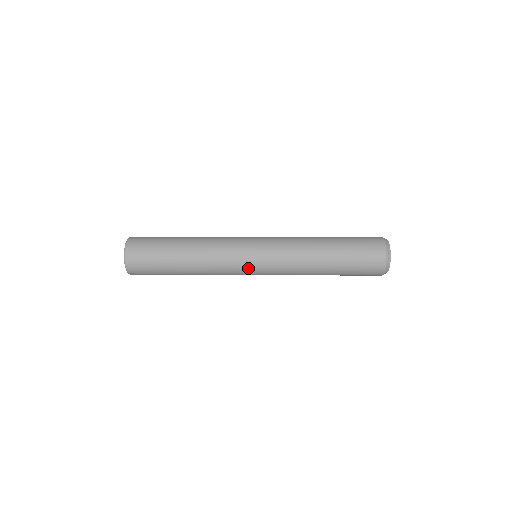
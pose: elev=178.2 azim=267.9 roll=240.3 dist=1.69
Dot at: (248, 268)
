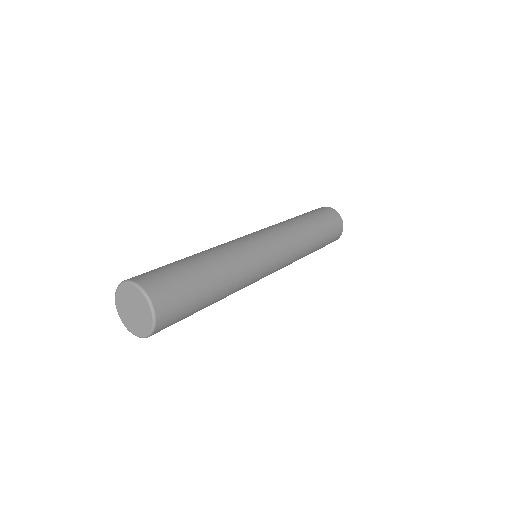
Dot at: occluded
